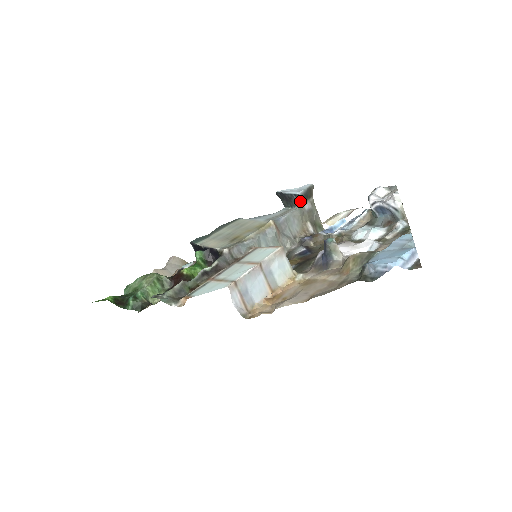
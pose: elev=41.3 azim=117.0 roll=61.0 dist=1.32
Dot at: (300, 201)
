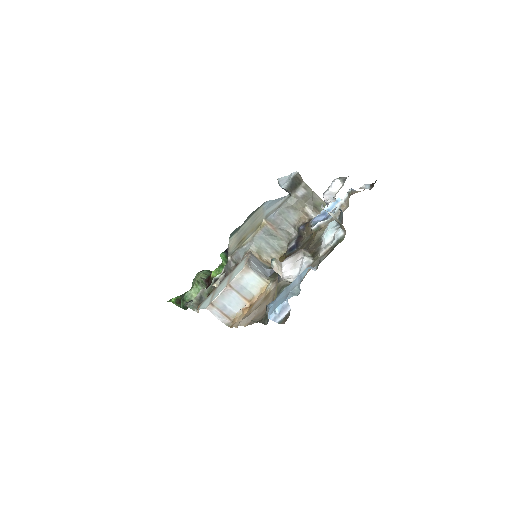
Dot at: (290, 191)
